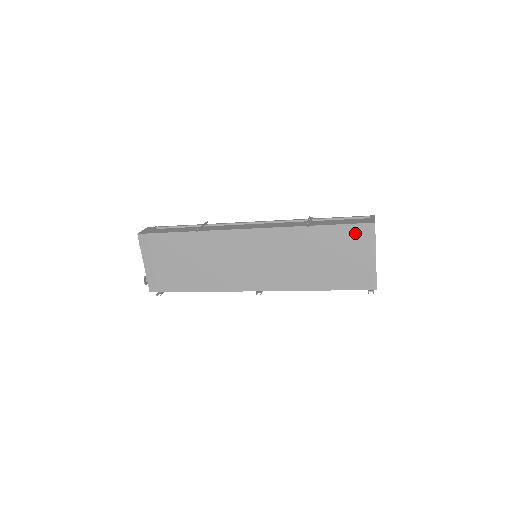
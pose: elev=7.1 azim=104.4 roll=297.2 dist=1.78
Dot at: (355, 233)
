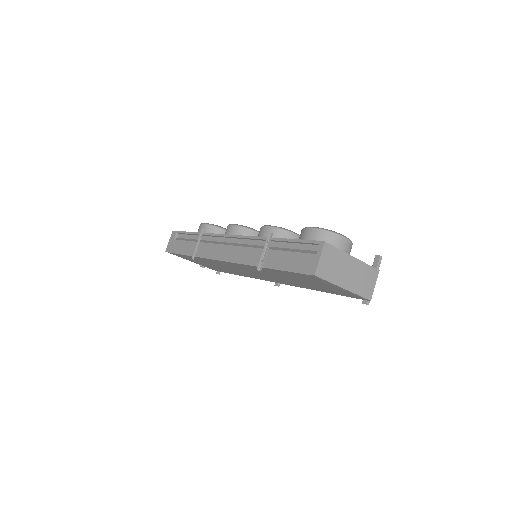
Dot at: (305, 277)
